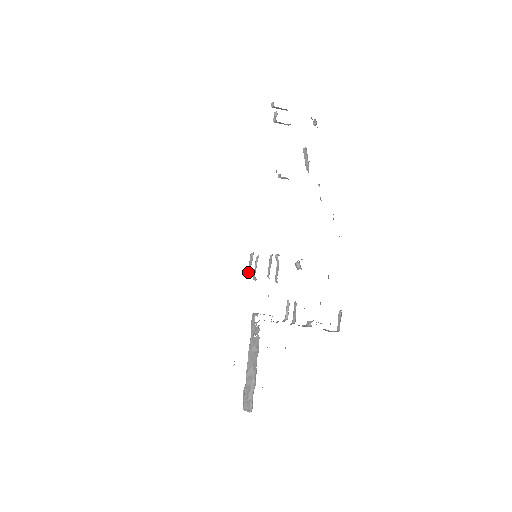
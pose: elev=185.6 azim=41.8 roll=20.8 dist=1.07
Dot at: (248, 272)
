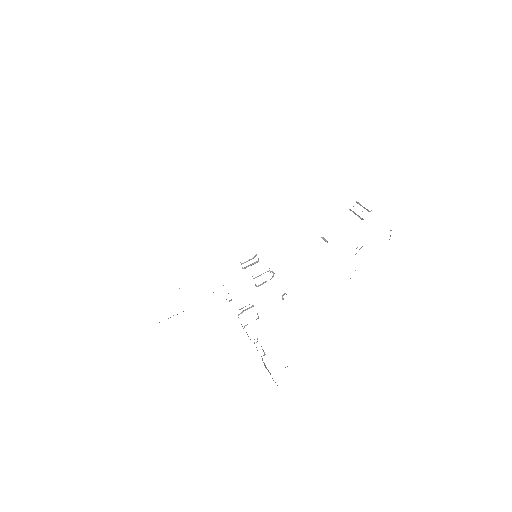
Dot at: occluded
